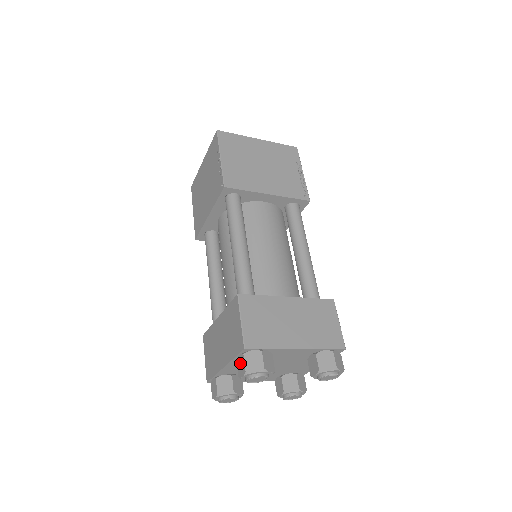
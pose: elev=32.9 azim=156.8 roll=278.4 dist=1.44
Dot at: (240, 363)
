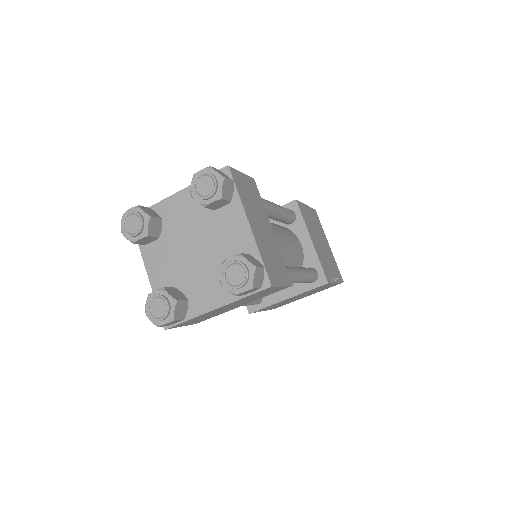
Dot at: occluded
